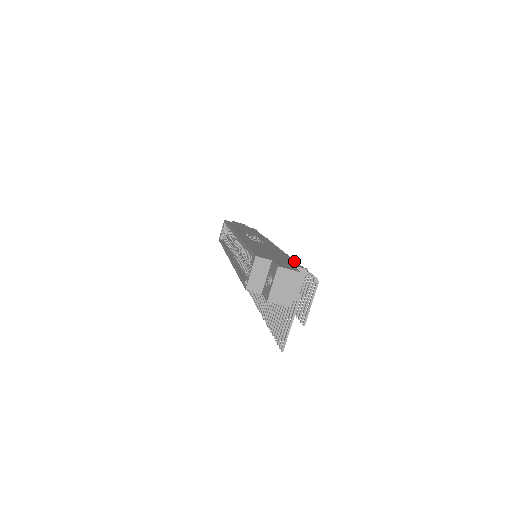
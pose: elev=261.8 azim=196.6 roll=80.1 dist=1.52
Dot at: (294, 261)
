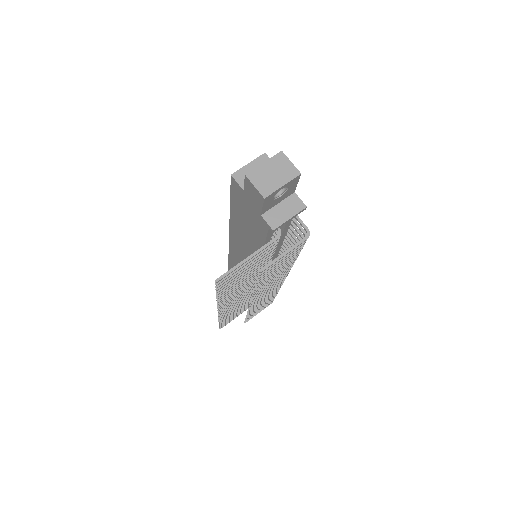
Dot at: occluded
